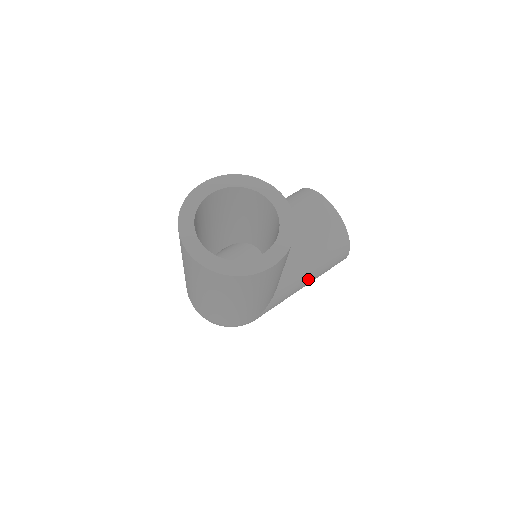
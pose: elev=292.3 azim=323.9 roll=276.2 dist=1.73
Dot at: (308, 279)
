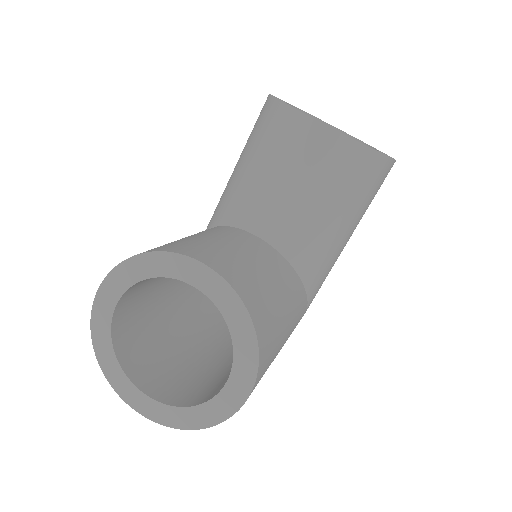
Dot at: (346, 239)
